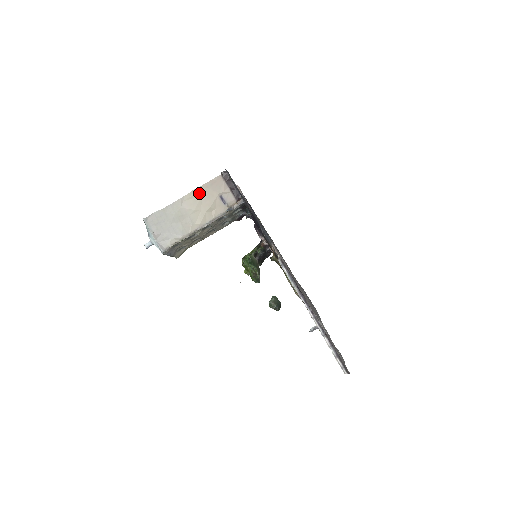
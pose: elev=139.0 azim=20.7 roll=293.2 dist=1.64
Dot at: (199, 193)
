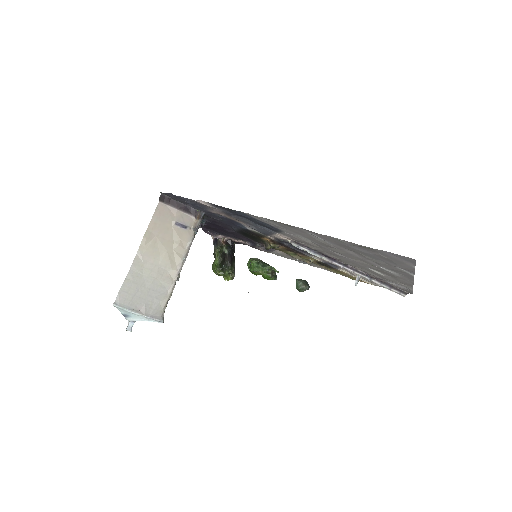
Dot at: (151, 236)
